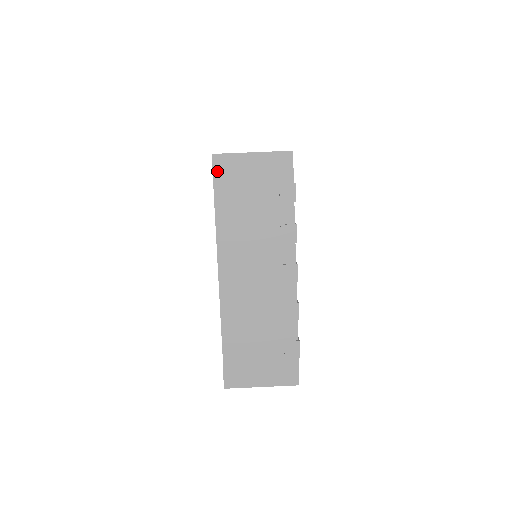
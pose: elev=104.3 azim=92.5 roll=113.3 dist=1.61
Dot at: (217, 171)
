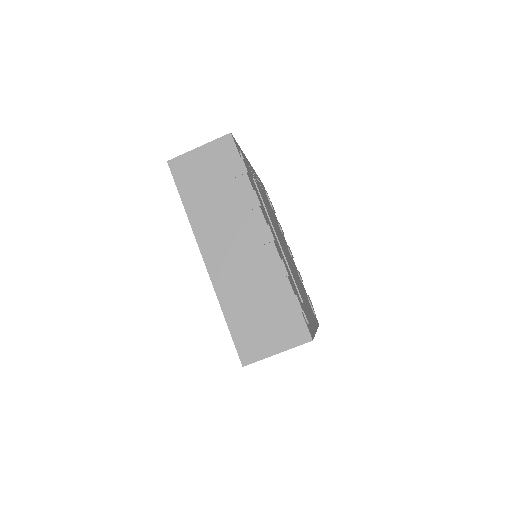
Dot at: (175, 173)
